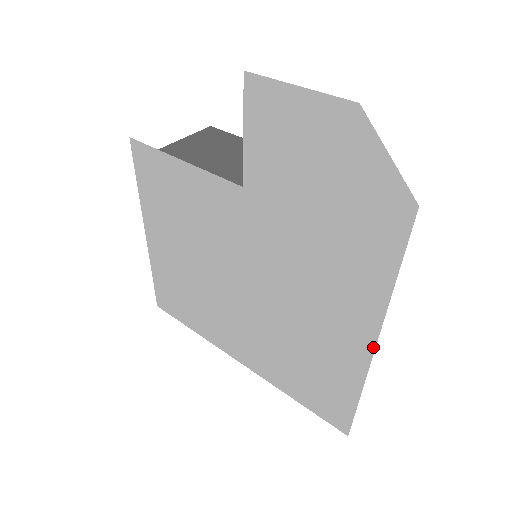
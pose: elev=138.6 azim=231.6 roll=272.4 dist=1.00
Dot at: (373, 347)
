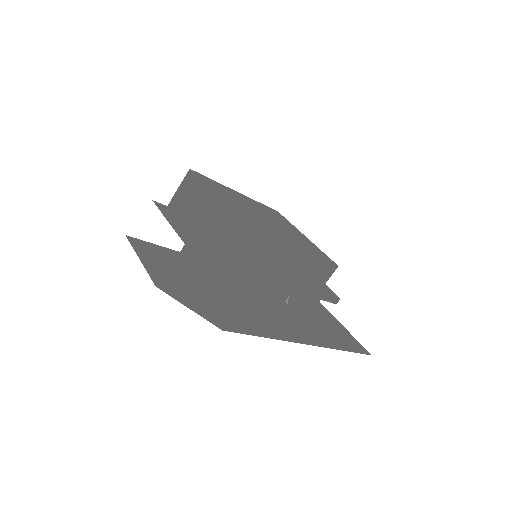
Dot at: (310, 344)
